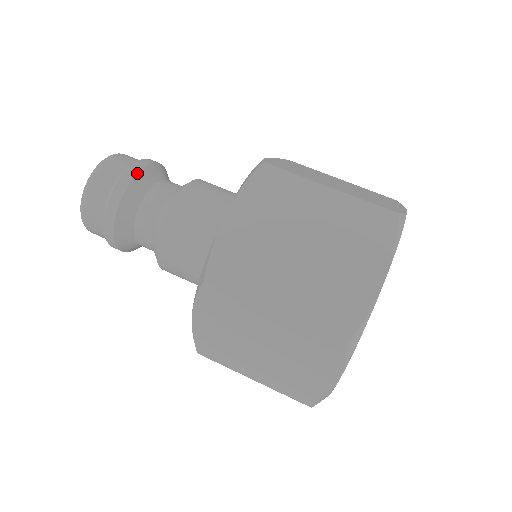
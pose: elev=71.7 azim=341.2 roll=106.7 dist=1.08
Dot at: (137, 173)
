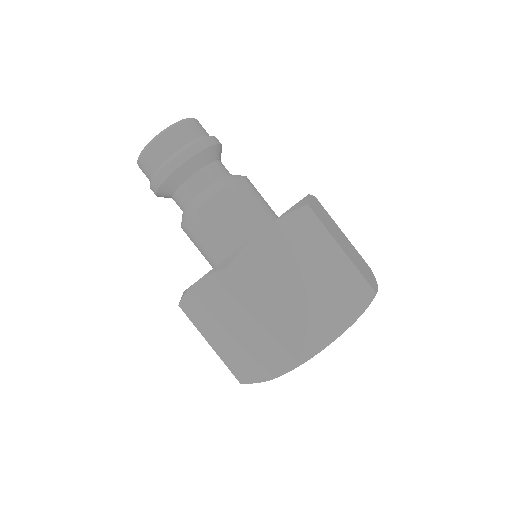
Dot at: (206, 148)
